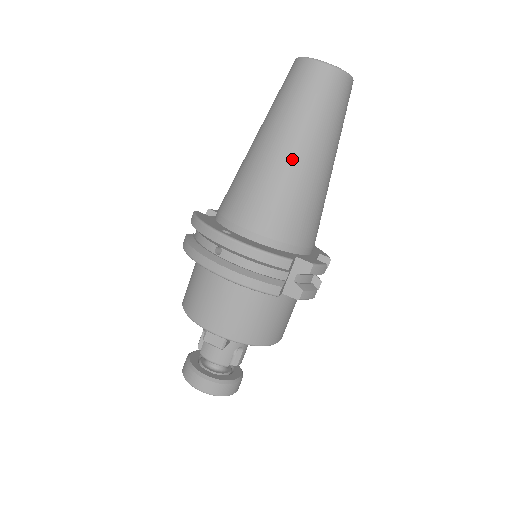
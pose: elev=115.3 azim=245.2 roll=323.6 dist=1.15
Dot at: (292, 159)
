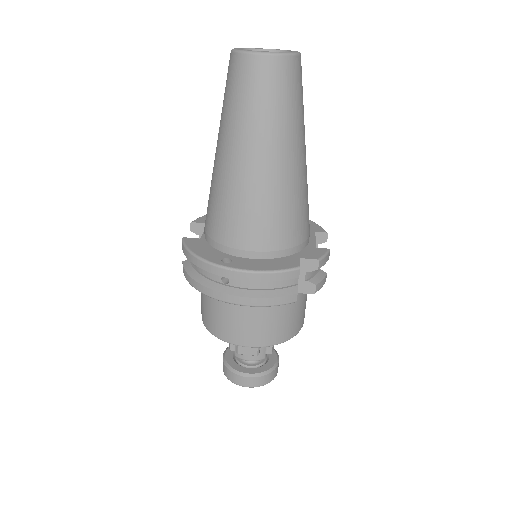
Dot at: (266, 168)
